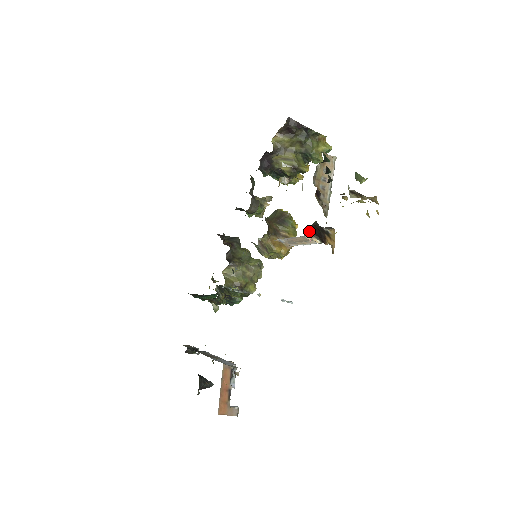
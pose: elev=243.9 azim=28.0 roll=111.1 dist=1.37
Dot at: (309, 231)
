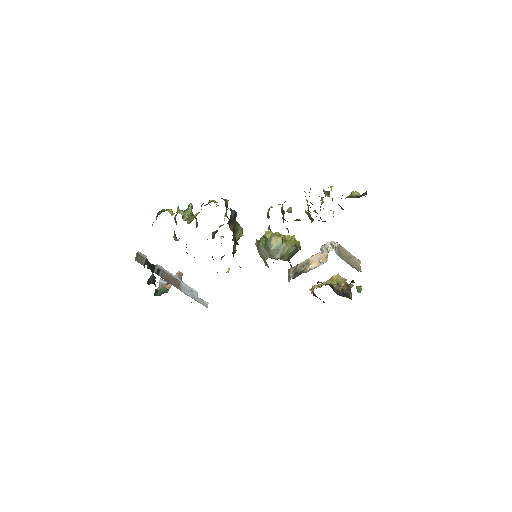
Dot at: occluded
